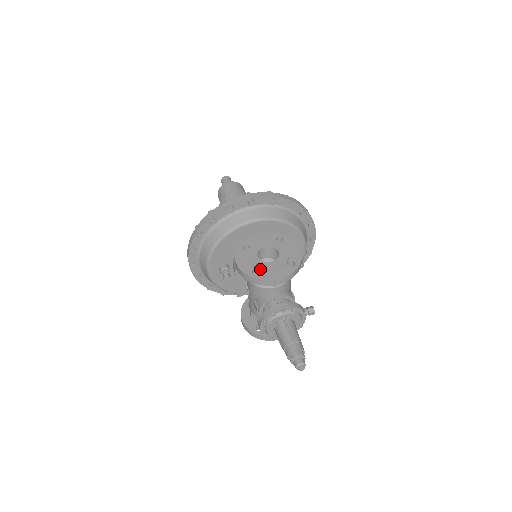
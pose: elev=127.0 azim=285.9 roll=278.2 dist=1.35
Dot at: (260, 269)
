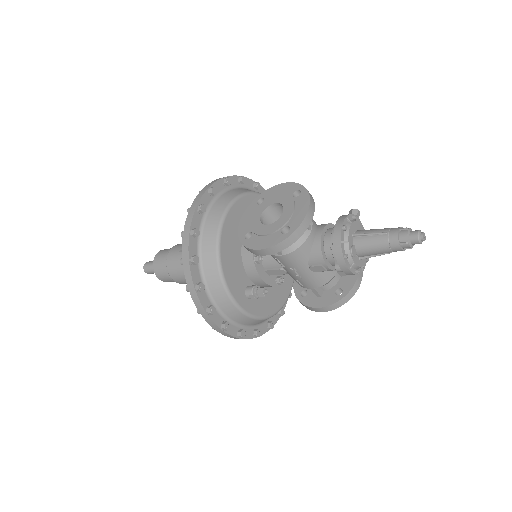
Dot at: (285, 225)
